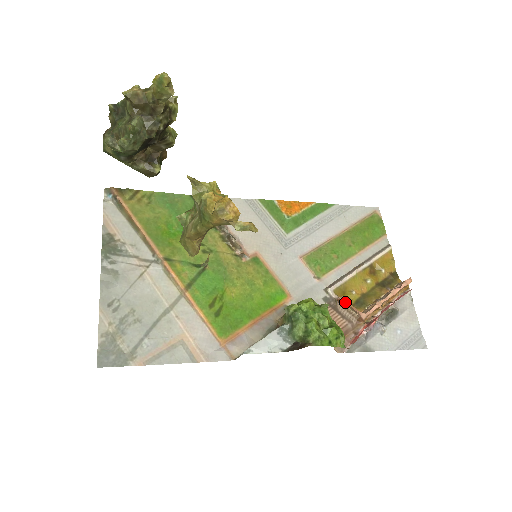
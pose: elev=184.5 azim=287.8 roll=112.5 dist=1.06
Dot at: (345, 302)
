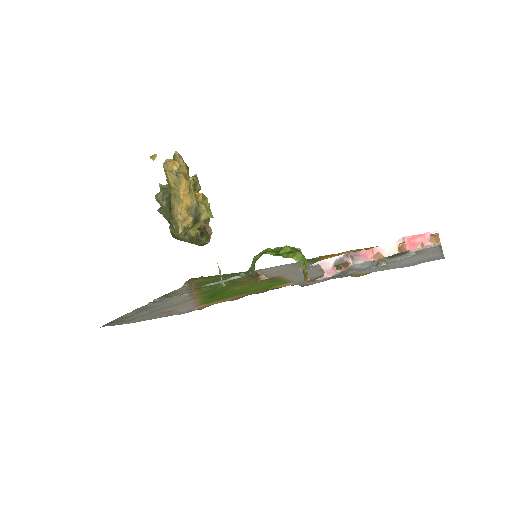
Dot at: (342, 264)
